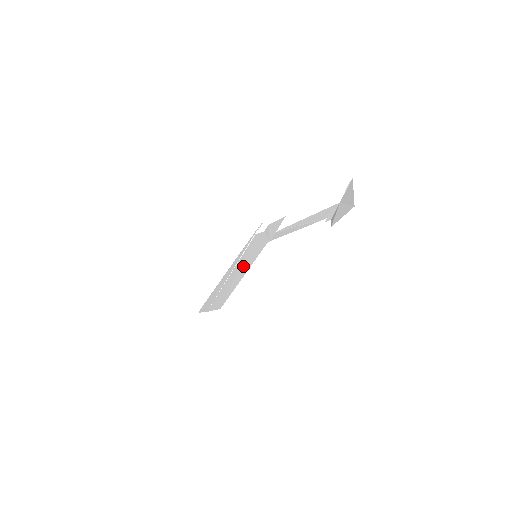
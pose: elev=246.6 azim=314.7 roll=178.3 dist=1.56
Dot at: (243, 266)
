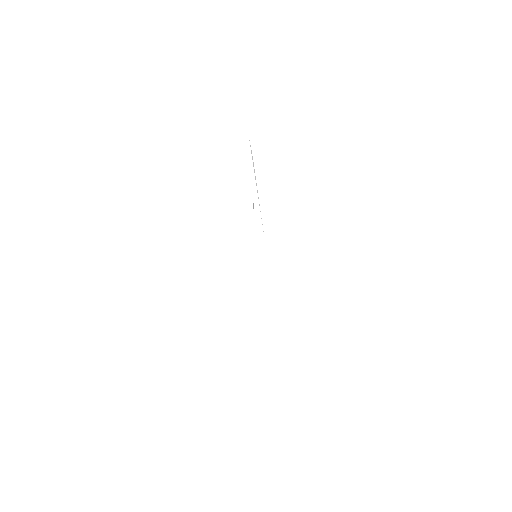
Dot at: occluded
